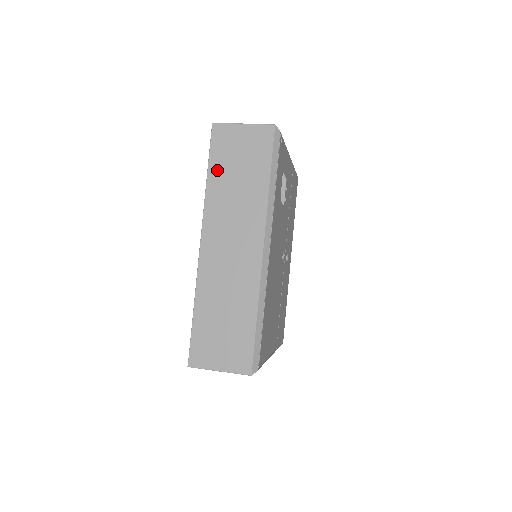
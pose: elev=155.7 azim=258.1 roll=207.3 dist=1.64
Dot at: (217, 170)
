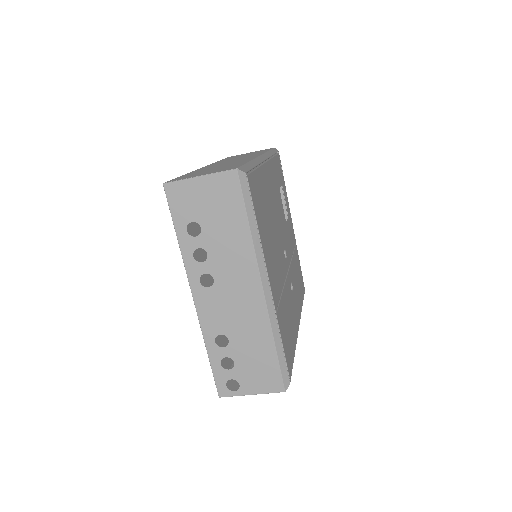
Dot at: occluded
